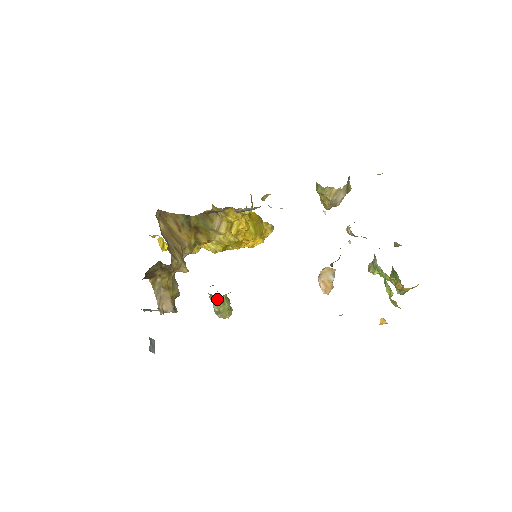
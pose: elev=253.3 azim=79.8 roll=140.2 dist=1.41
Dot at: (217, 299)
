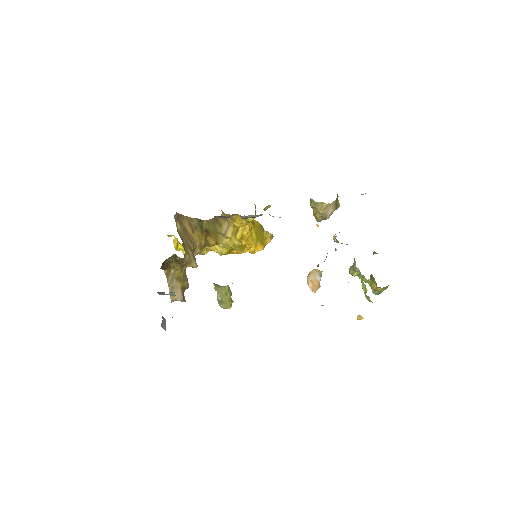
Dot at: (221, 289)
